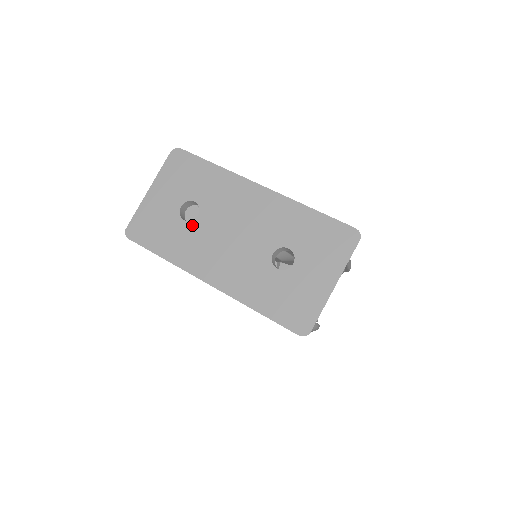
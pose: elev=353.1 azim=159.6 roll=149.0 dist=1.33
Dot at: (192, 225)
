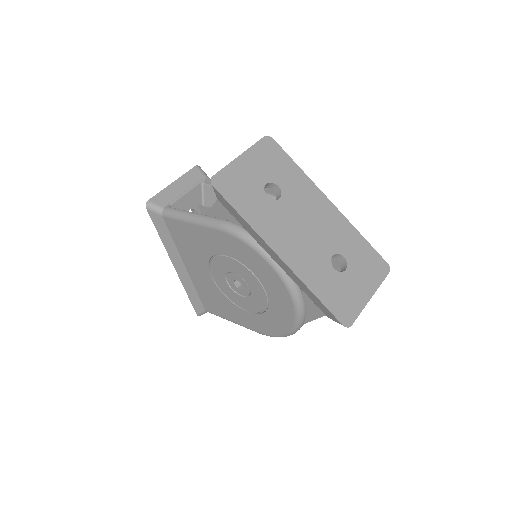
Dot at: (273, 204)
